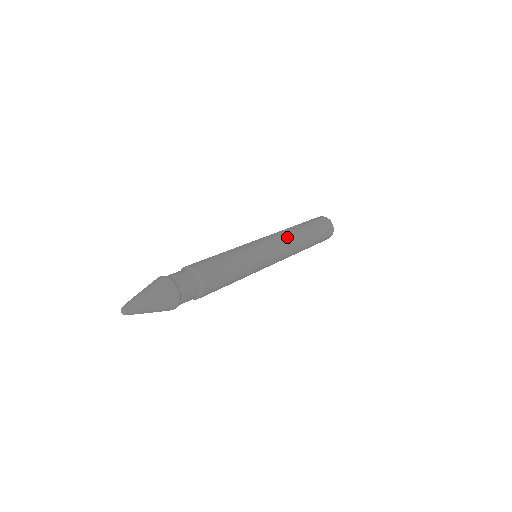
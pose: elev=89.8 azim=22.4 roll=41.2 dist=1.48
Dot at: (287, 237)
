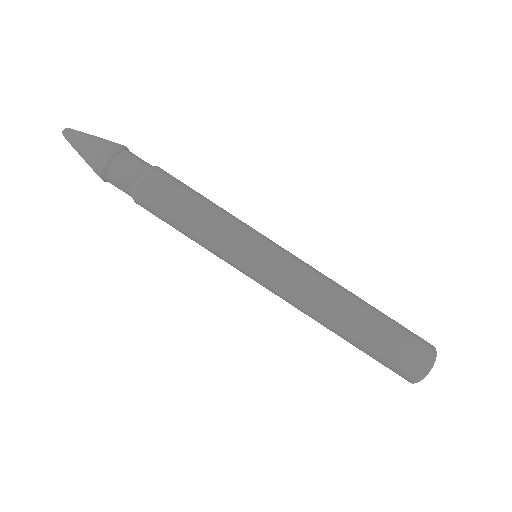
Dot at: (315, 281)
